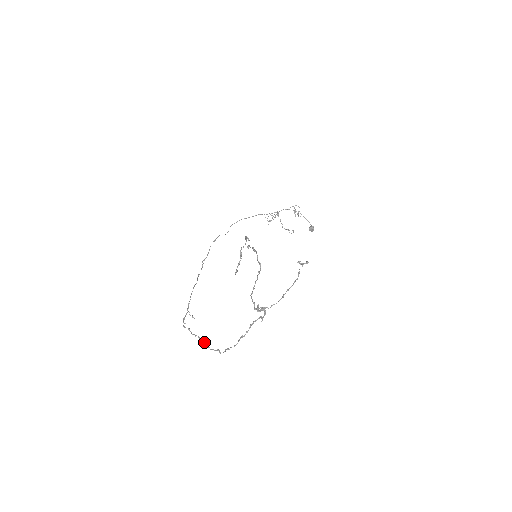
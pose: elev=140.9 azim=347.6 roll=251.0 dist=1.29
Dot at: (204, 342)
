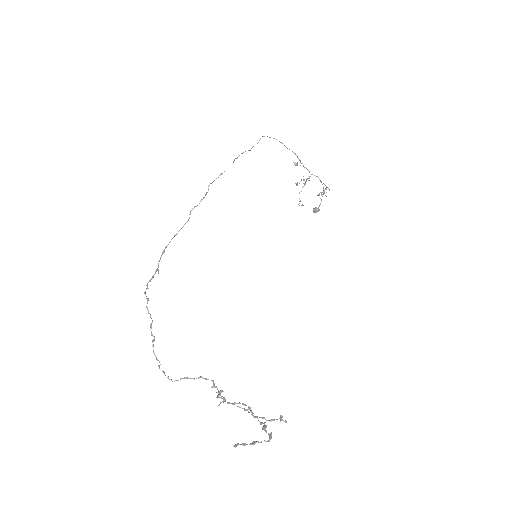
Dot at: occluded
